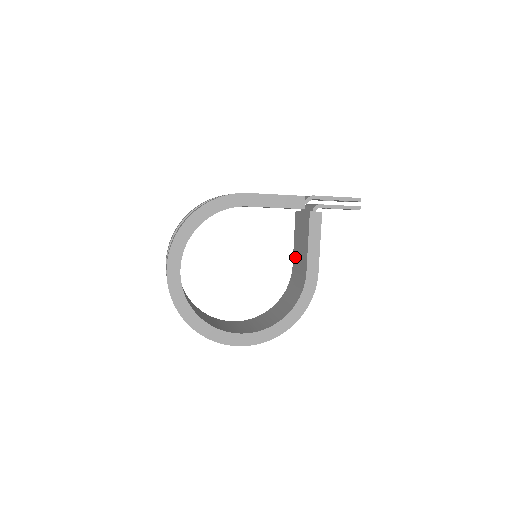
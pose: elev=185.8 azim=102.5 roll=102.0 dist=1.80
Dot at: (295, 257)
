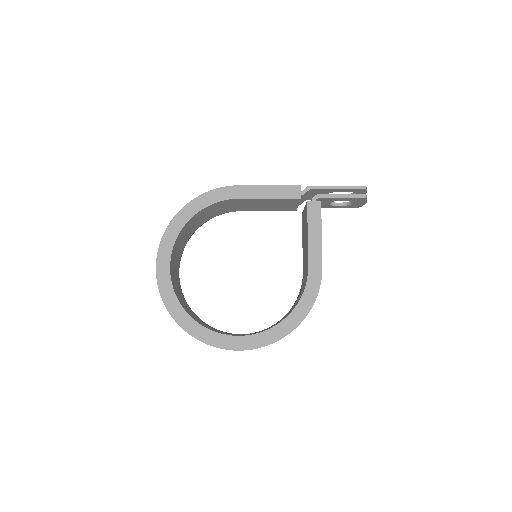
Dot at: (303, 260)
